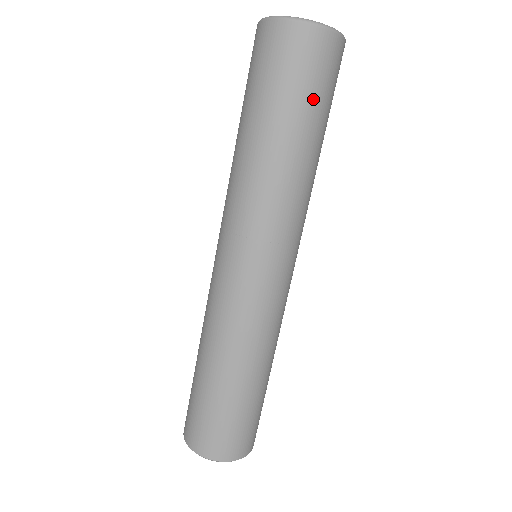
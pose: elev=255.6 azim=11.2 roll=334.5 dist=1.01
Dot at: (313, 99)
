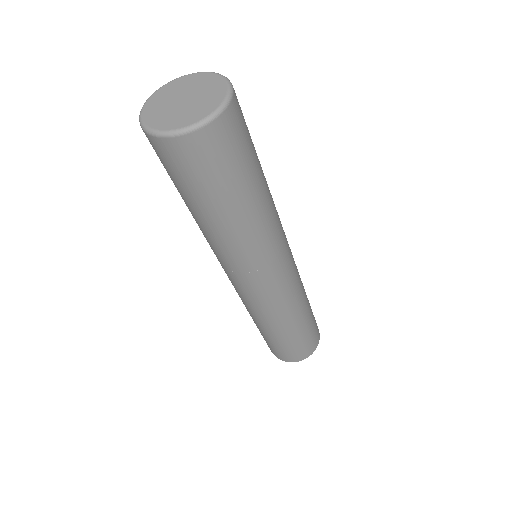
Dot at: (239, 171)
